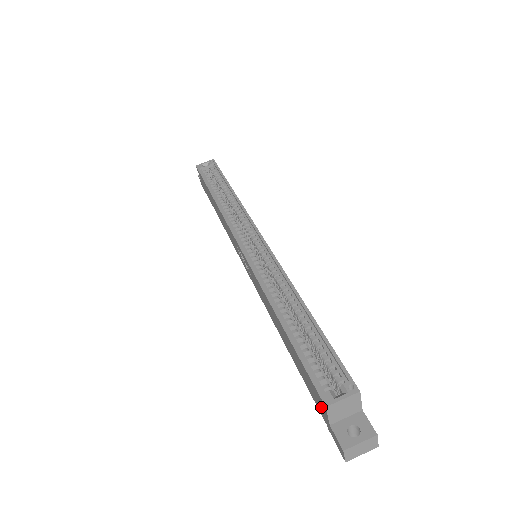
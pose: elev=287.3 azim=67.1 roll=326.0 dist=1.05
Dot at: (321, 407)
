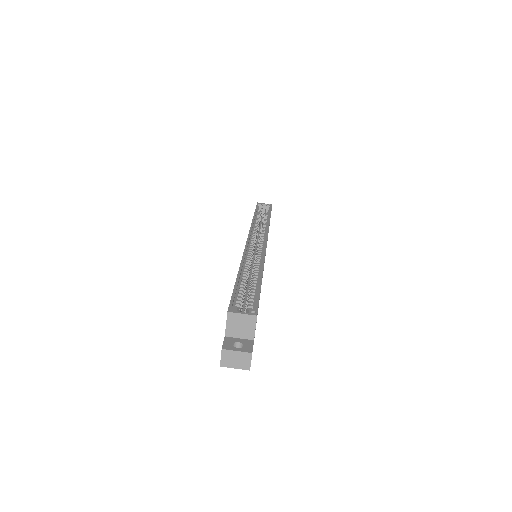
Dot at: occluded
